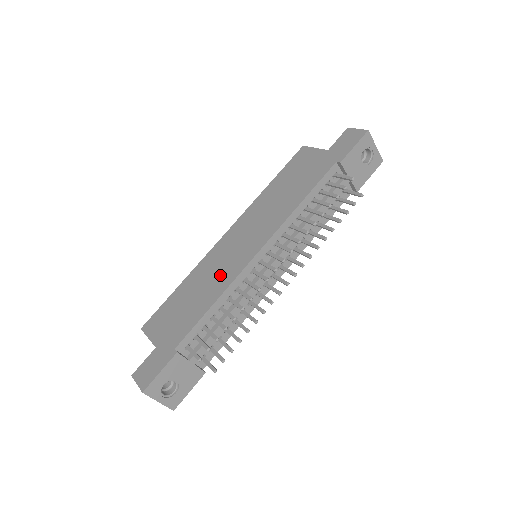
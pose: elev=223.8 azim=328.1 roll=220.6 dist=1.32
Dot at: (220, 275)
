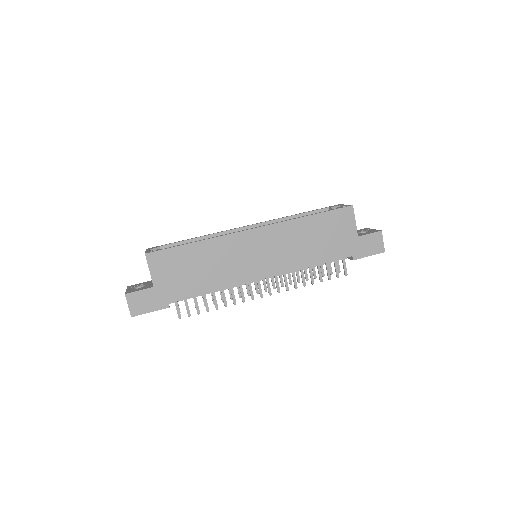
Dot at: (229, 270)
